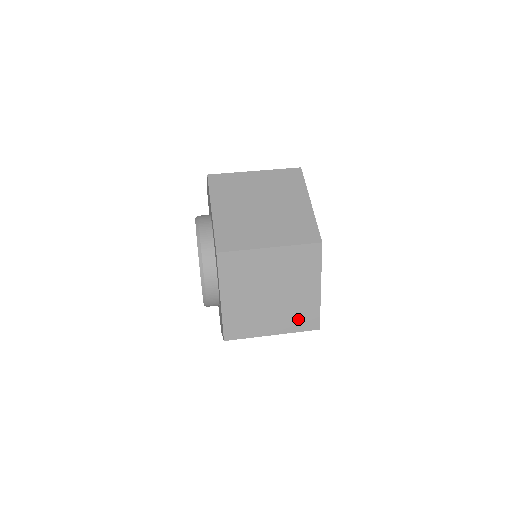
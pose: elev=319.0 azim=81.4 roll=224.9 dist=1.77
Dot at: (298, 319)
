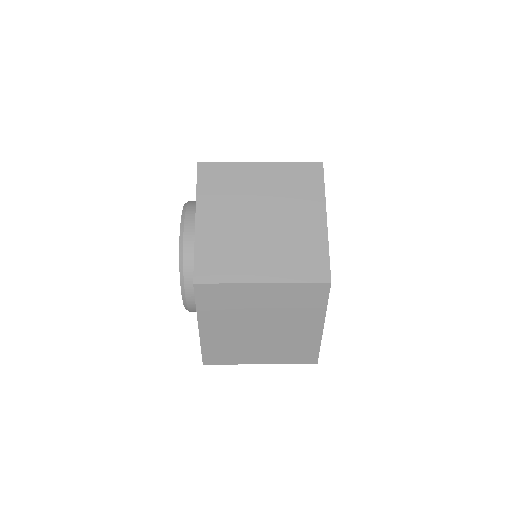
Dot at: (298, 262)
